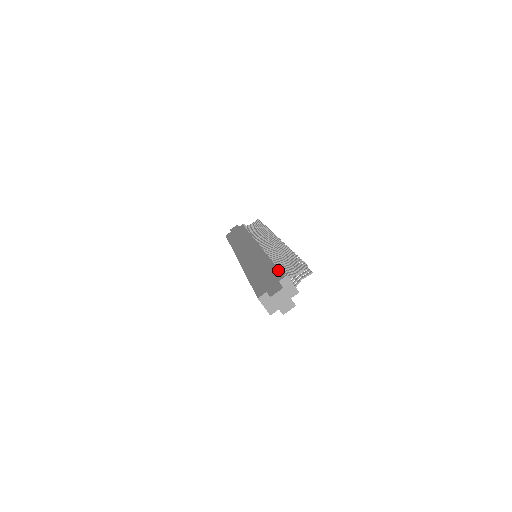
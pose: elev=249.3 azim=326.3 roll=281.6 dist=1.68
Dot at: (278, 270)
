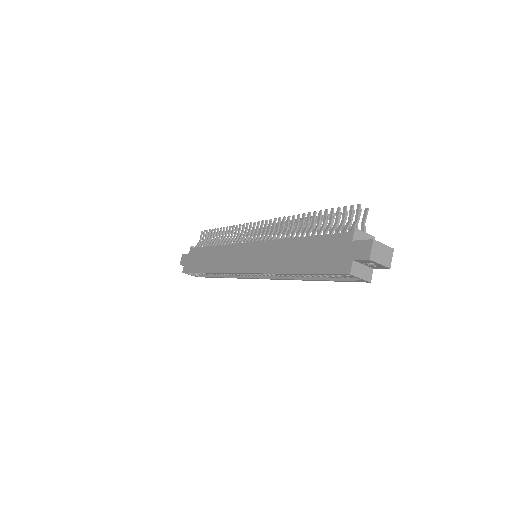
Dot at: (331, 235)
